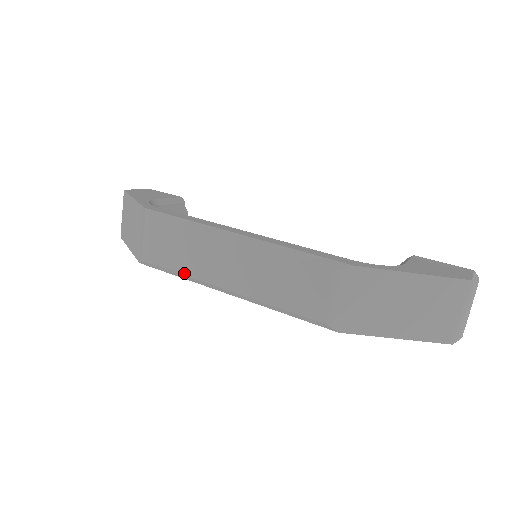
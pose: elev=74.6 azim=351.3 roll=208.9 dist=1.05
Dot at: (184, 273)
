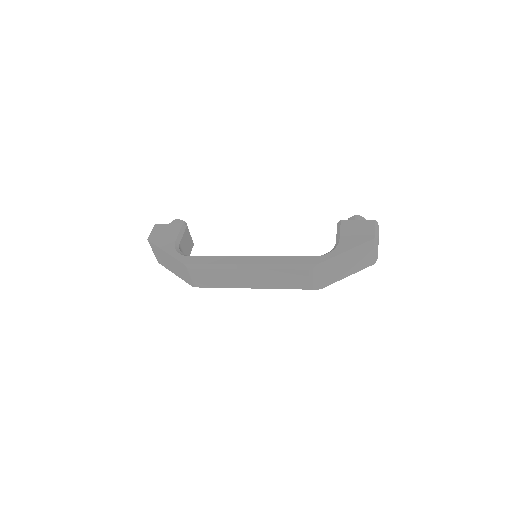
Dot at: (225, 287)
